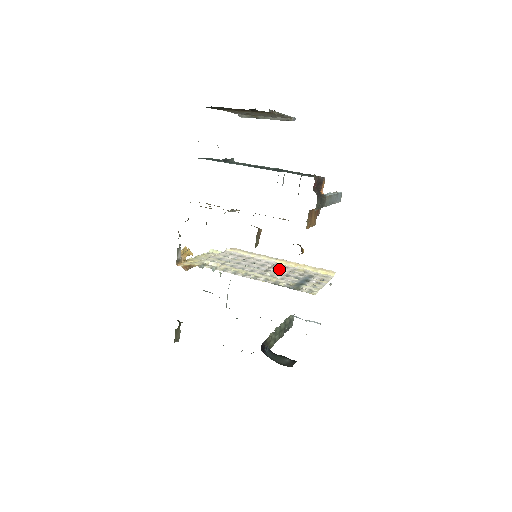
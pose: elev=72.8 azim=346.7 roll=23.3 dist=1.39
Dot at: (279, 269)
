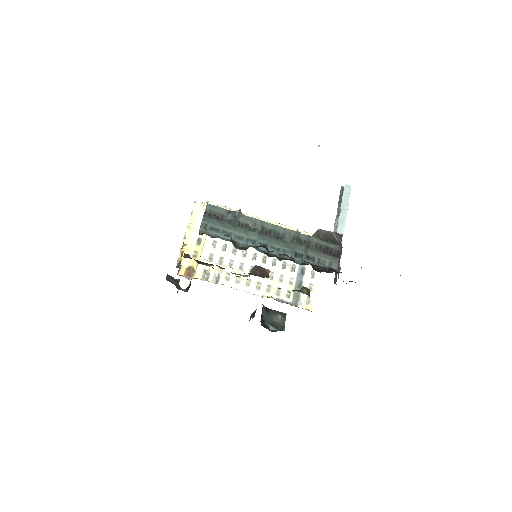
Dot at: occluded
